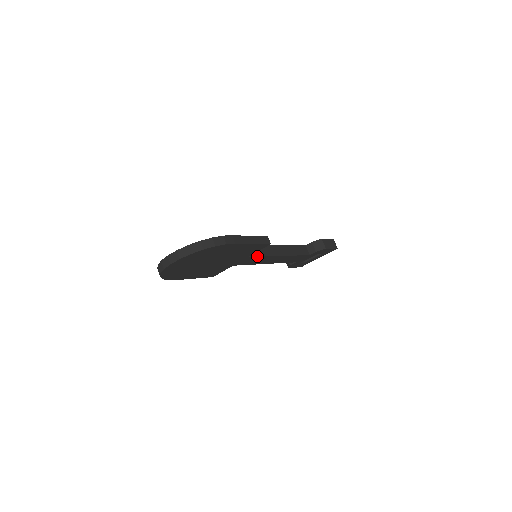
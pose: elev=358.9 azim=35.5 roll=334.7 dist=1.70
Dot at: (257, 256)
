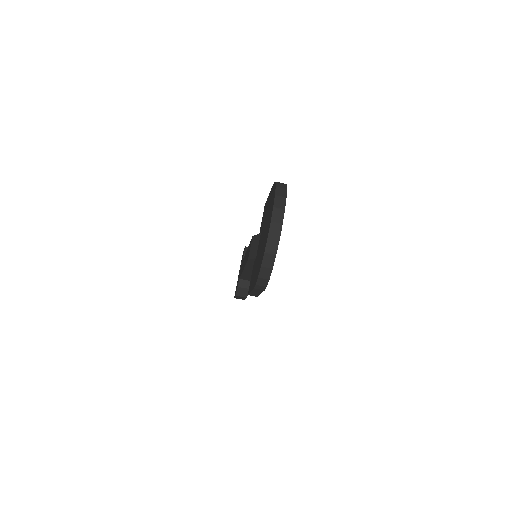
Dot at: occluded
